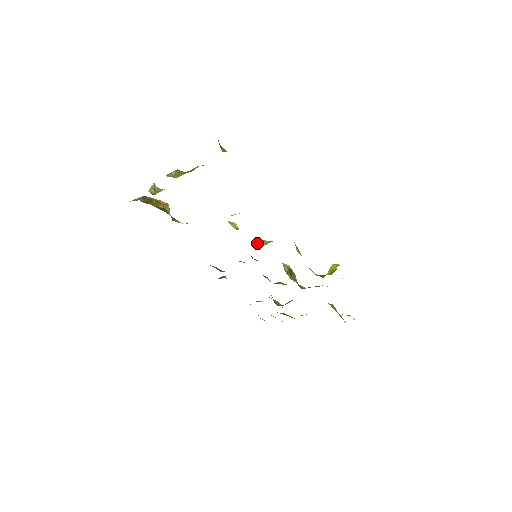
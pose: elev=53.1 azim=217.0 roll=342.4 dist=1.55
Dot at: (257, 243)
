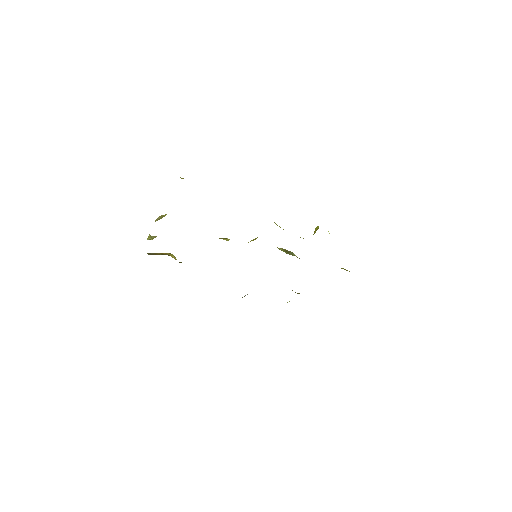
Dot at: occluded
